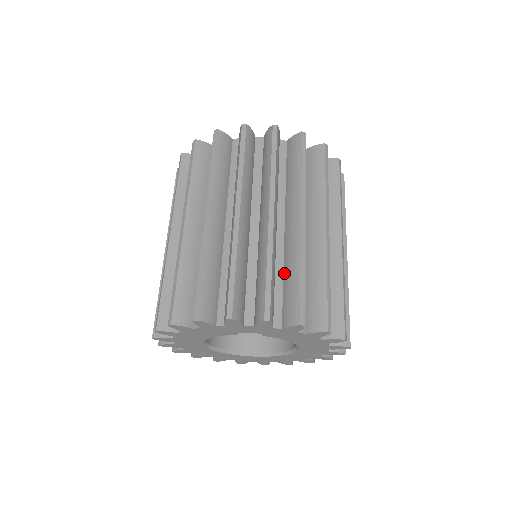
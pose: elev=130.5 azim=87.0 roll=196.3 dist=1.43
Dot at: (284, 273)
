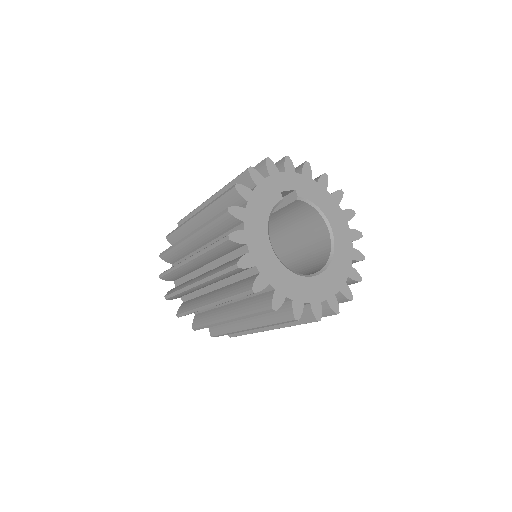
Dot at: occluded
